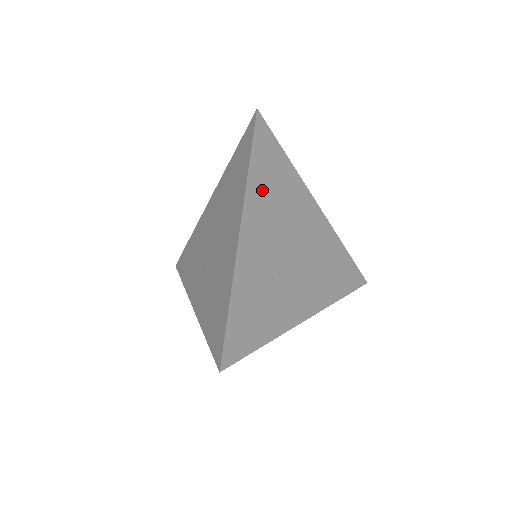
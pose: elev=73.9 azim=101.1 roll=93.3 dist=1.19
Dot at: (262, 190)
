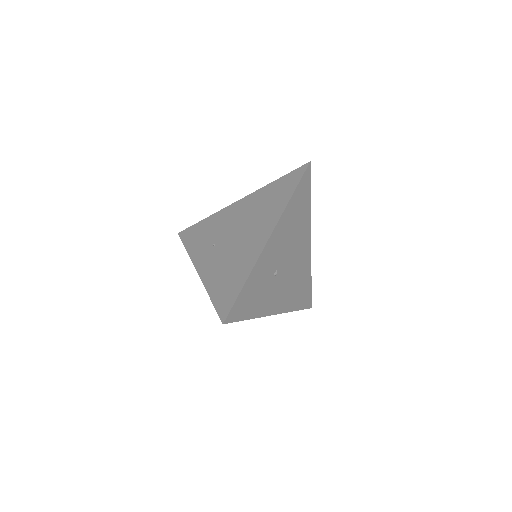
Dot at: (290, 216)
